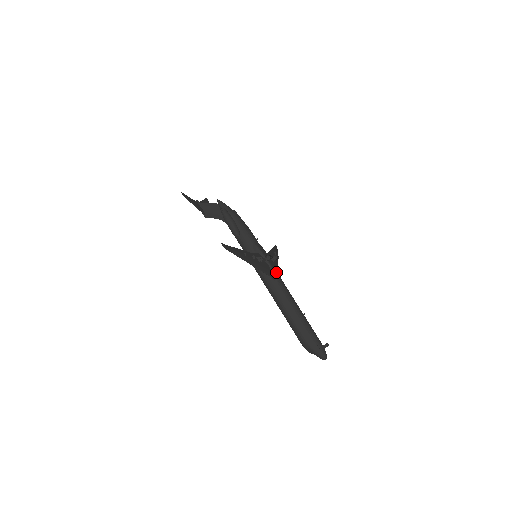
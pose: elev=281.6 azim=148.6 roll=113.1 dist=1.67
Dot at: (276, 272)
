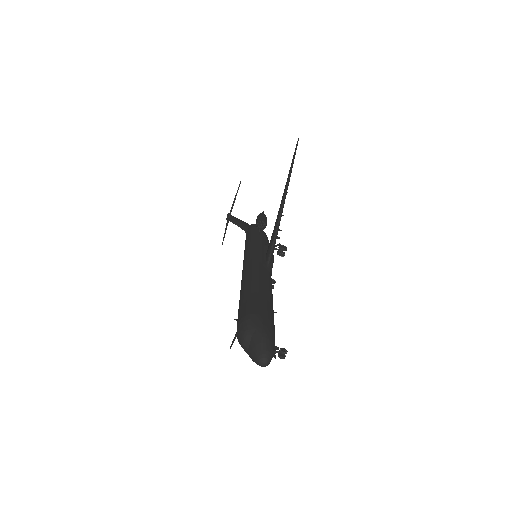
Dot at: occluded
